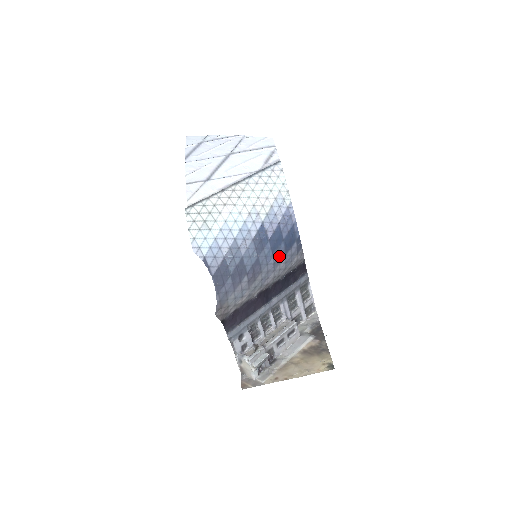
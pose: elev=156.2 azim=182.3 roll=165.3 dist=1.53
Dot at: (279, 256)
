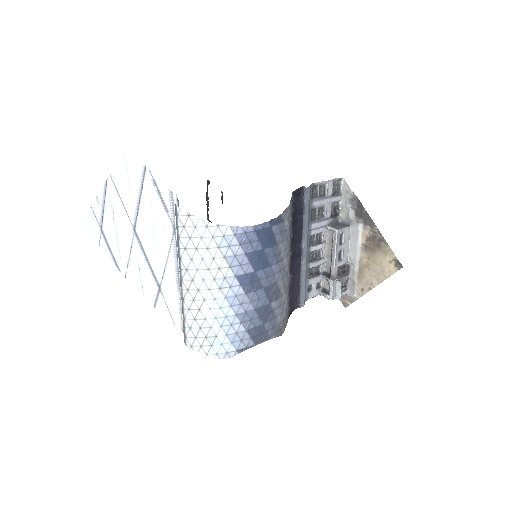
Dot at: (274, 255)
